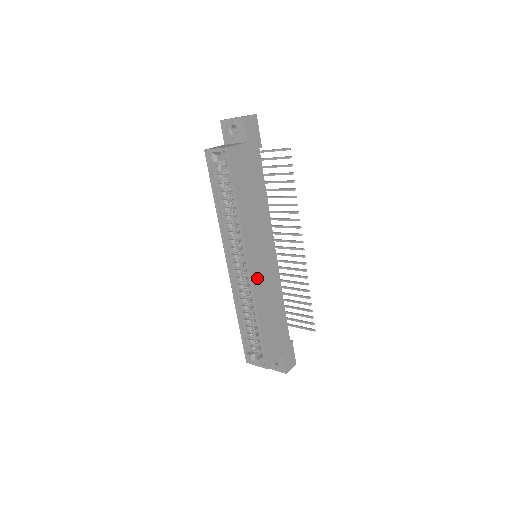
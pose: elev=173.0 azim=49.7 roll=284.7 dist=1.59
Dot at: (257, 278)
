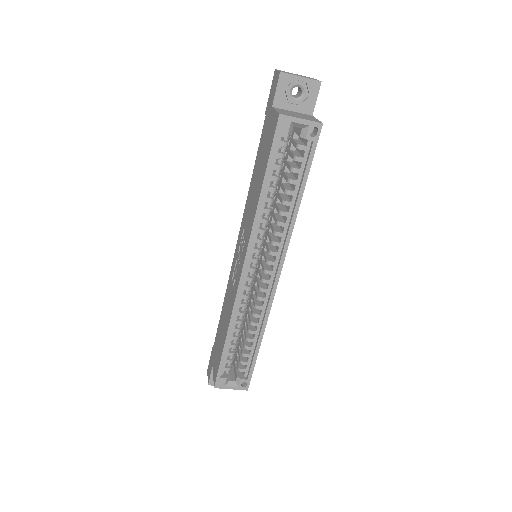
Dot at: occluded
